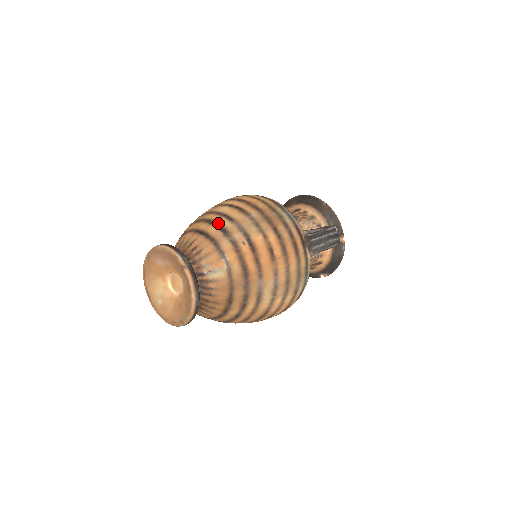
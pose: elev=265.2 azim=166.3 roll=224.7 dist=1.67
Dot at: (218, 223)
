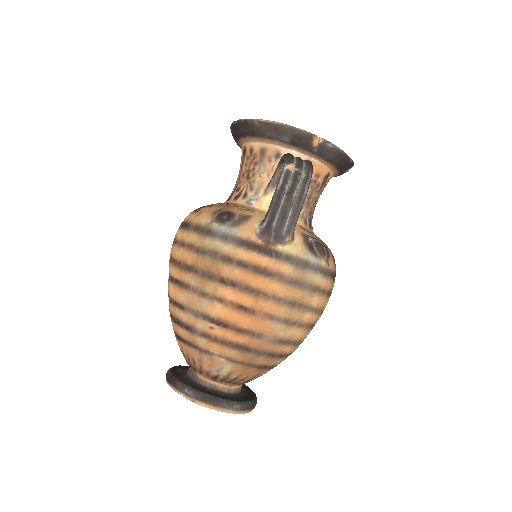
Dot at: (178, 320)
